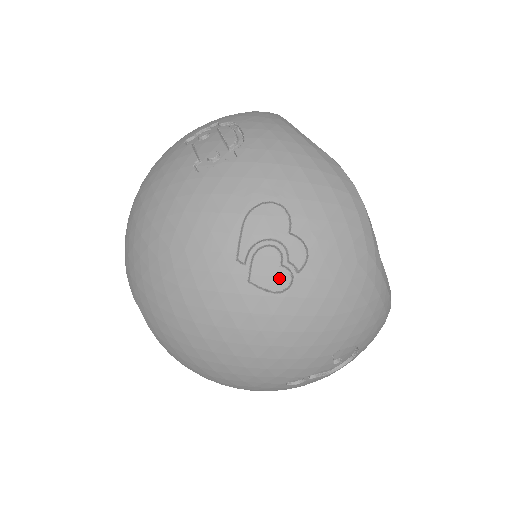
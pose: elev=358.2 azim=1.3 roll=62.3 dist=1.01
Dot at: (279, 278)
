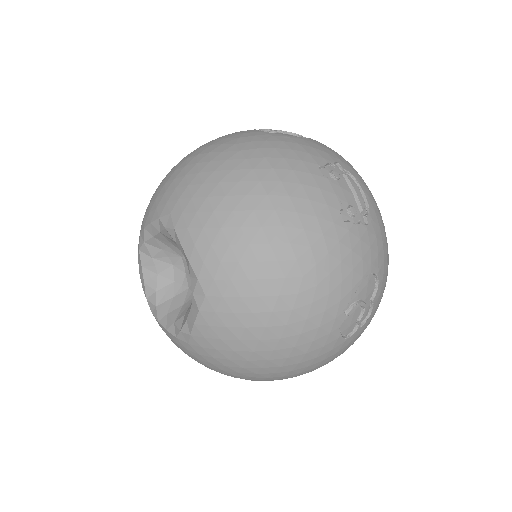
Dot at: (350, 328)
